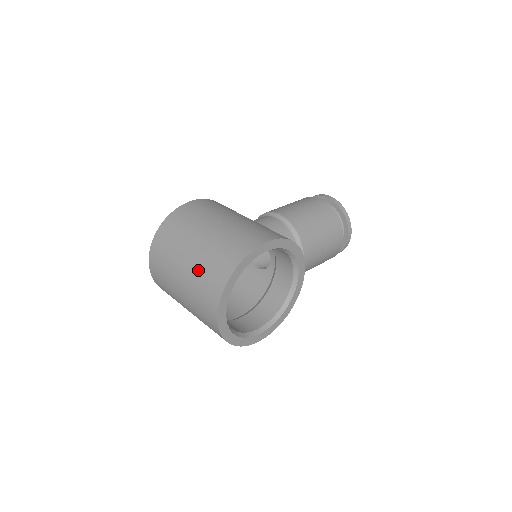
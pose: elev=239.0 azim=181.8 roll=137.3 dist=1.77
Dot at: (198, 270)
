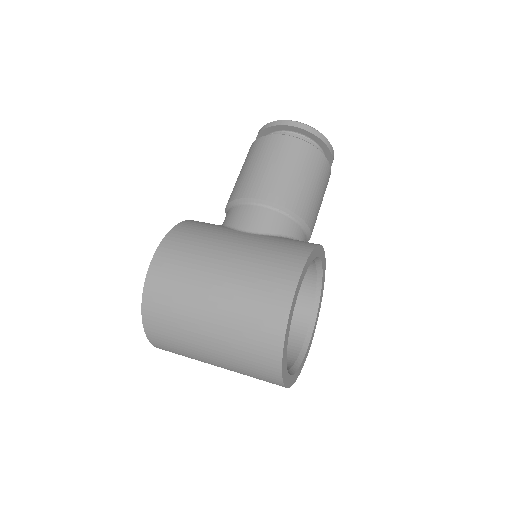
Dot at: (233, 353)
